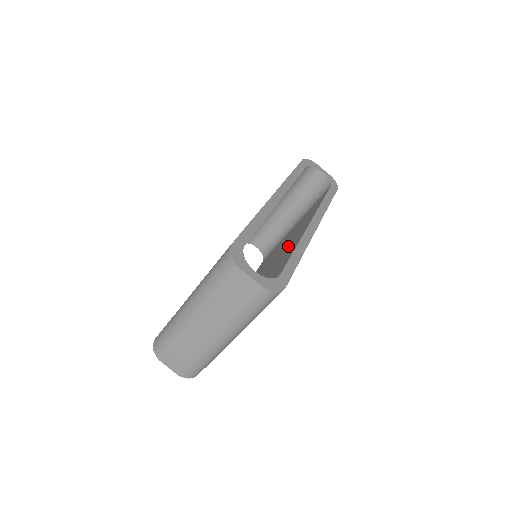
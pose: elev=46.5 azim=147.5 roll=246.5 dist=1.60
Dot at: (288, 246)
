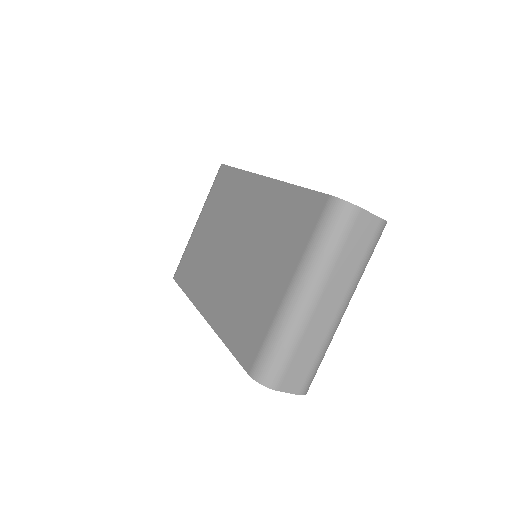
Dot at: occluded
